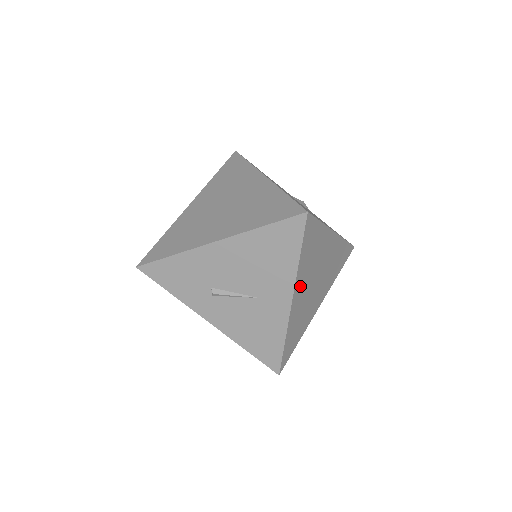
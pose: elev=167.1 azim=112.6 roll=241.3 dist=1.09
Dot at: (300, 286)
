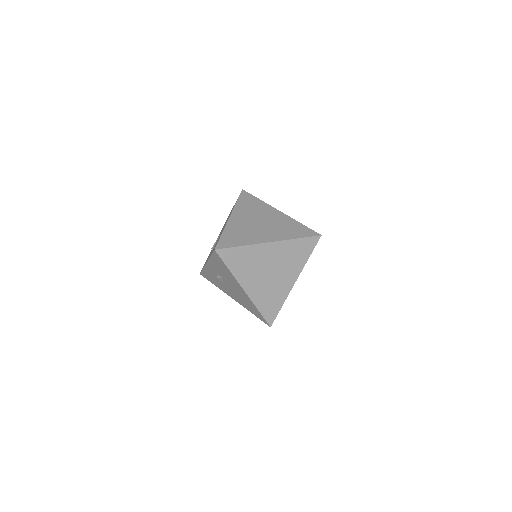
Dot at: (239, 215)
